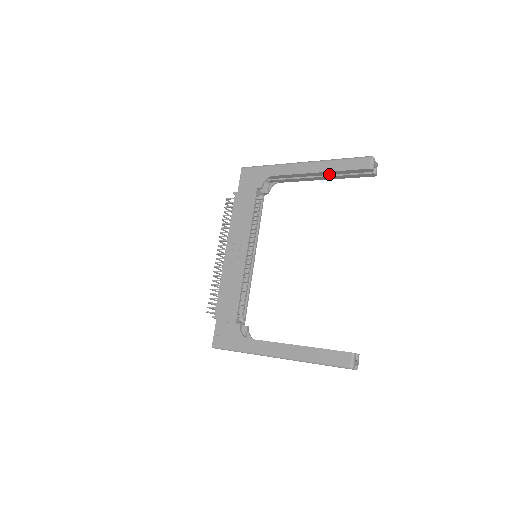
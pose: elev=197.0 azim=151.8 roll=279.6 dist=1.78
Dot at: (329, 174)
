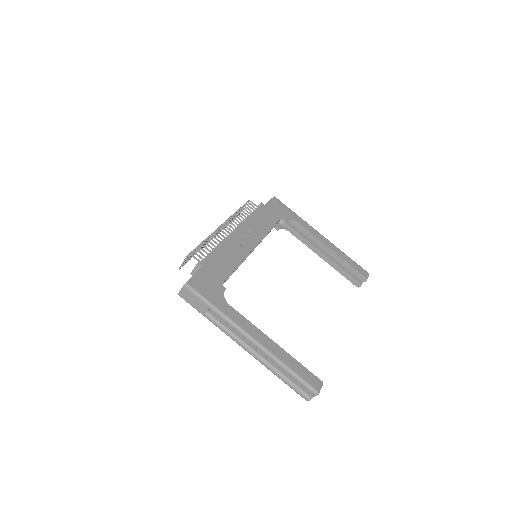
Dot at: (335, 258)
